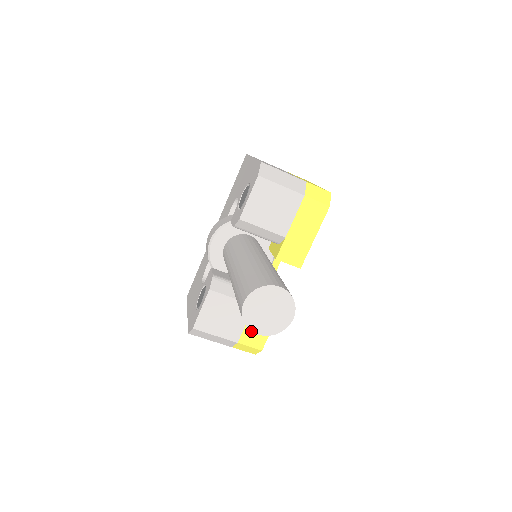
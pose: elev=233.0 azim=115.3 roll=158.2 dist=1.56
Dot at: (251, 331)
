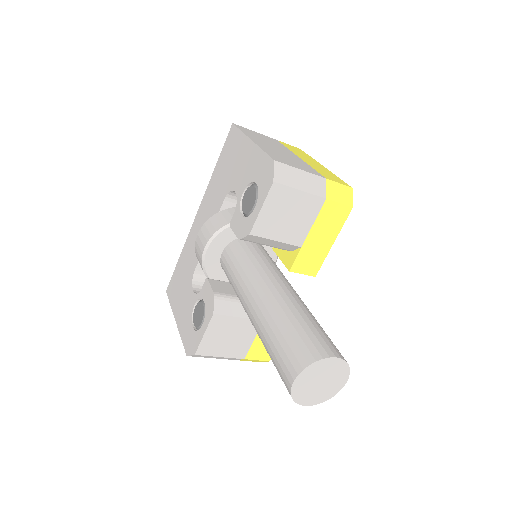
Dot at: (259, 346)
